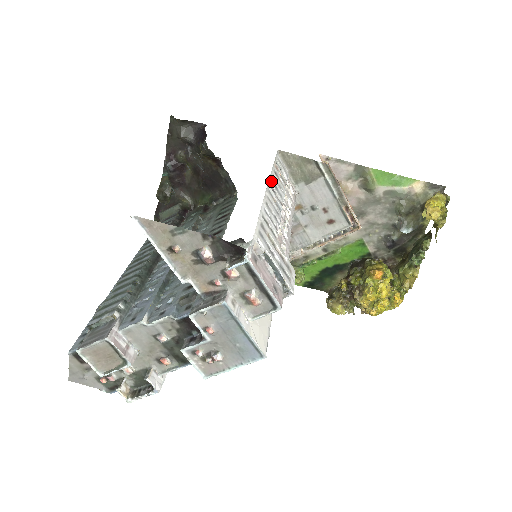
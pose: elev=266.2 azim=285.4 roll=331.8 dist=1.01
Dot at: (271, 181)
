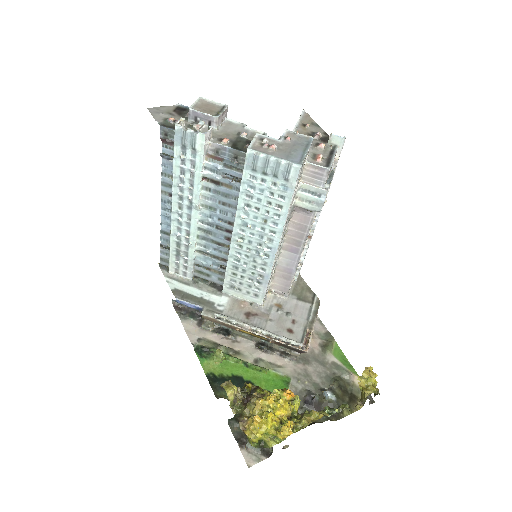
Dot at: occluded
